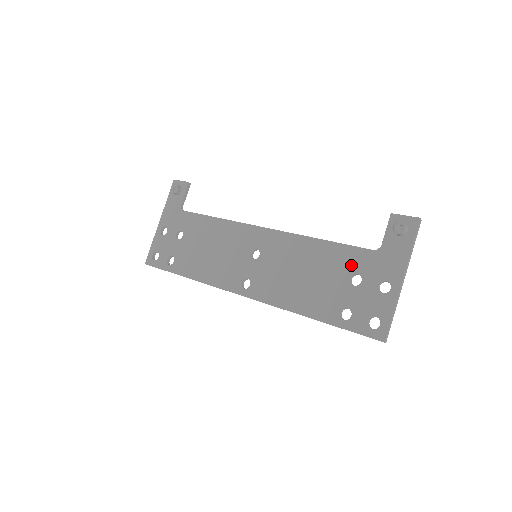
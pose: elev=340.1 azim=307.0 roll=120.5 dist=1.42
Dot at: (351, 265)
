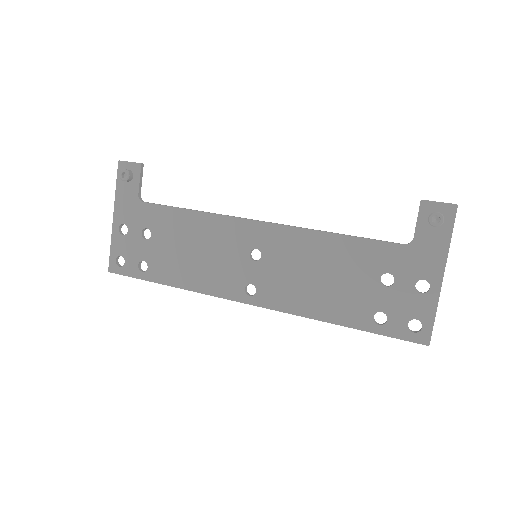
Dot at: (379, 263)
